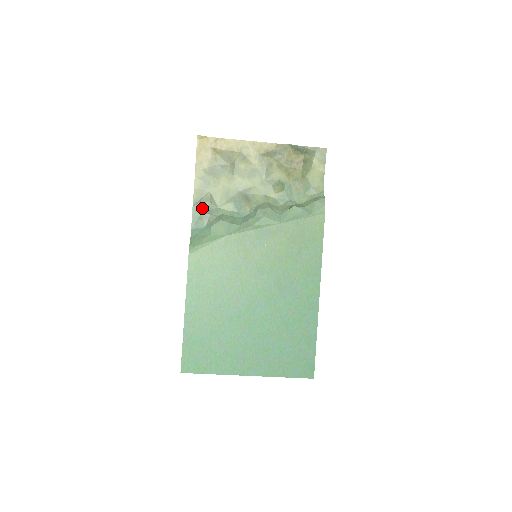
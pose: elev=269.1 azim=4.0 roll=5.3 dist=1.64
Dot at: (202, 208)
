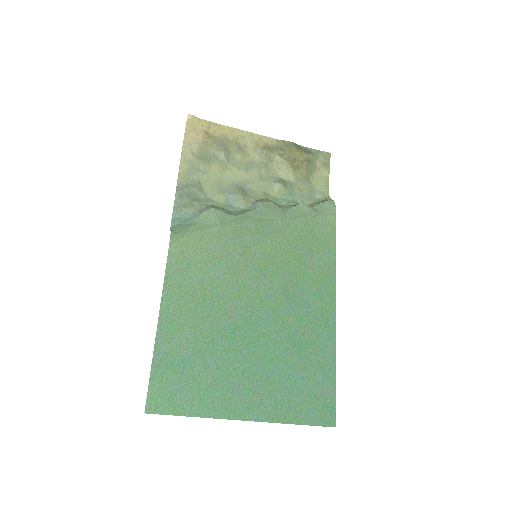
Dot at: (188, 194)
